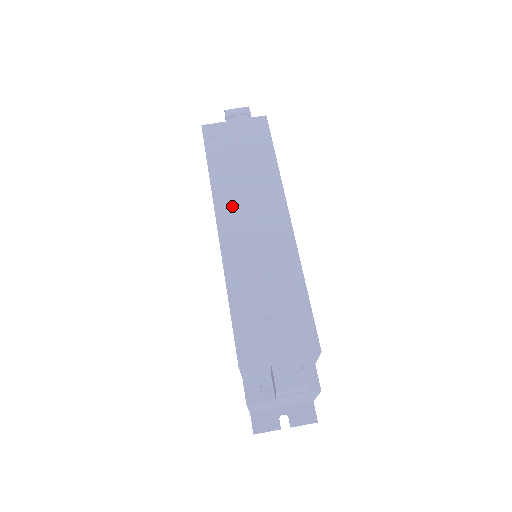
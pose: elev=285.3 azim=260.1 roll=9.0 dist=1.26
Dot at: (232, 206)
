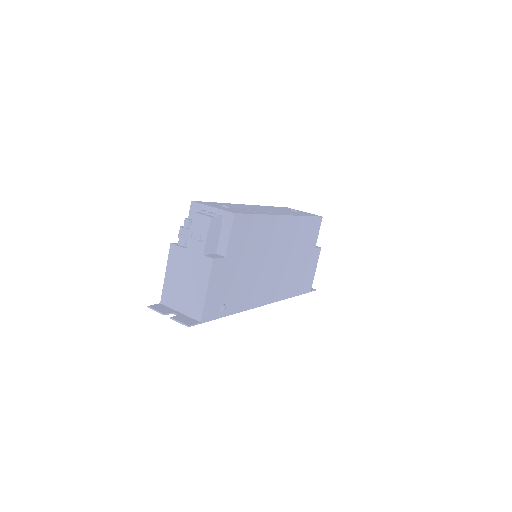
Dot at: (265, 207)
